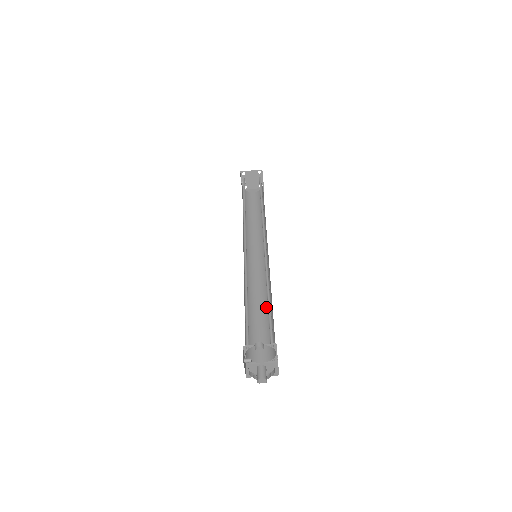
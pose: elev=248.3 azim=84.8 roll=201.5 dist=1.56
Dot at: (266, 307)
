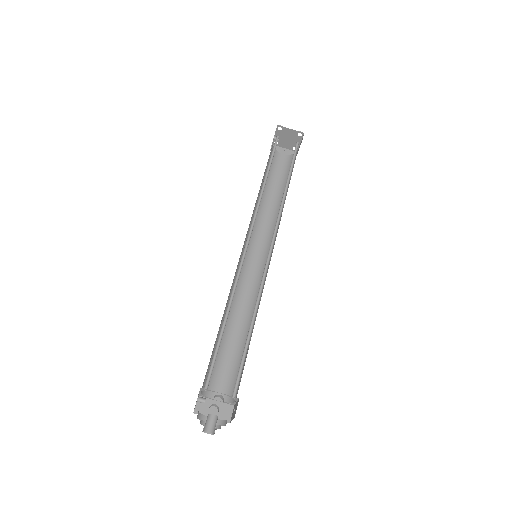
Dot at: (245, 328)
